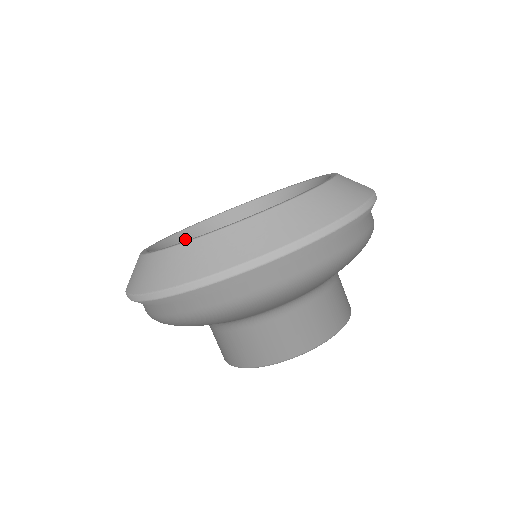
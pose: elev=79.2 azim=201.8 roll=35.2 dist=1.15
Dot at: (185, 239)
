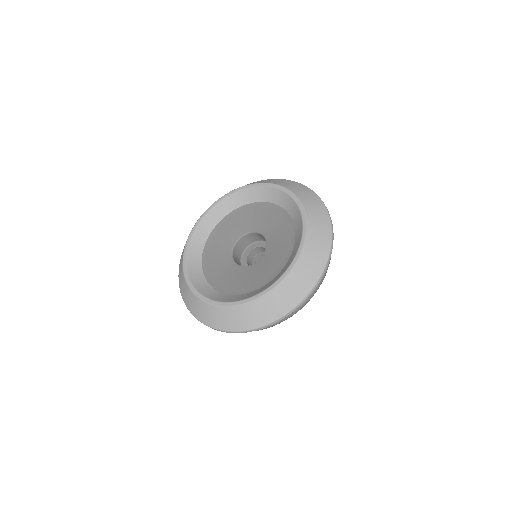
Dot at: (197, 249)
